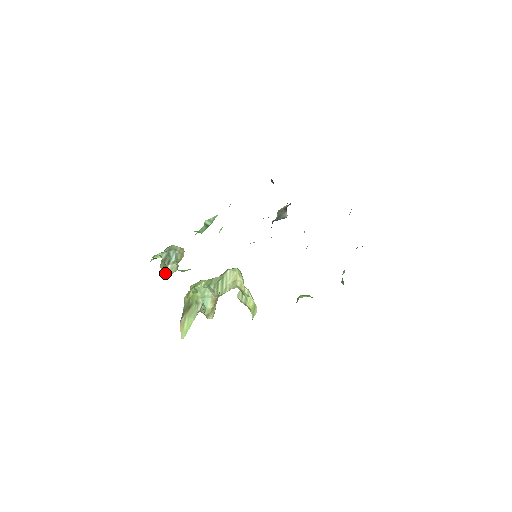
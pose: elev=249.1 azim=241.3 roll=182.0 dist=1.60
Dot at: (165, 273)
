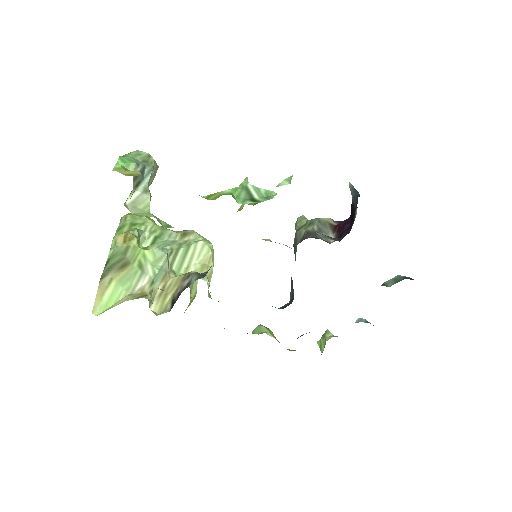
Dot at: (126, 200)
